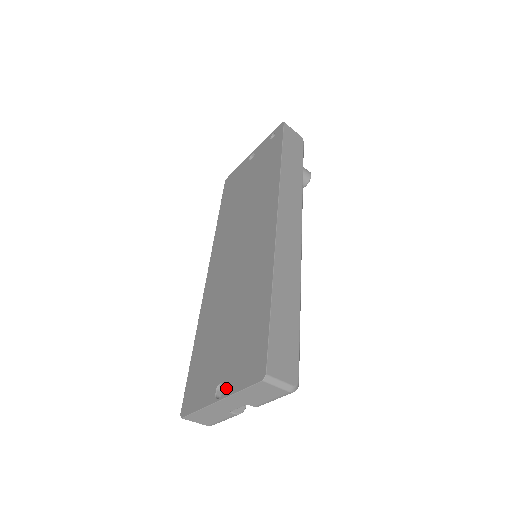
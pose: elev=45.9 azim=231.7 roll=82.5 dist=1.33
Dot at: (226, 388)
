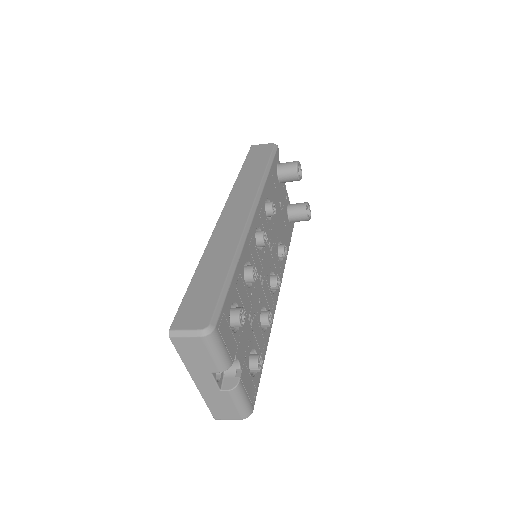
Dot at: occluded
